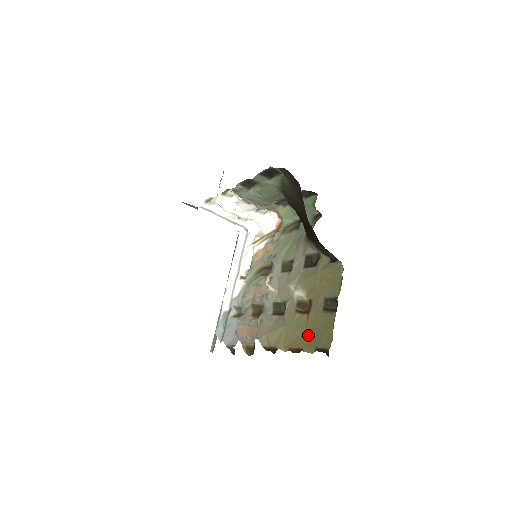
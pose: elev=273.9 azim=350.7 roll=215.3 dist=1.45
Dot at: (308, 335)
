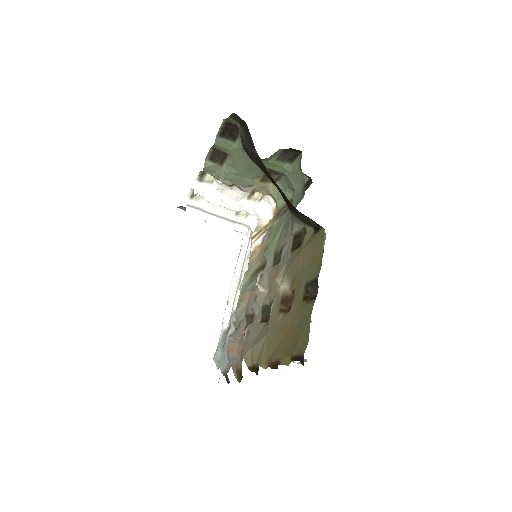
Dot at: (286, 340)
